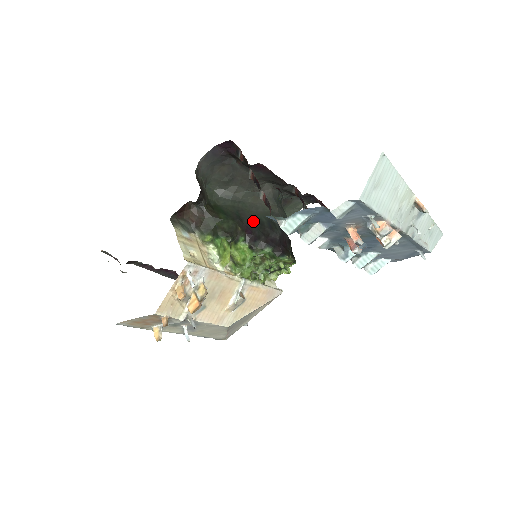
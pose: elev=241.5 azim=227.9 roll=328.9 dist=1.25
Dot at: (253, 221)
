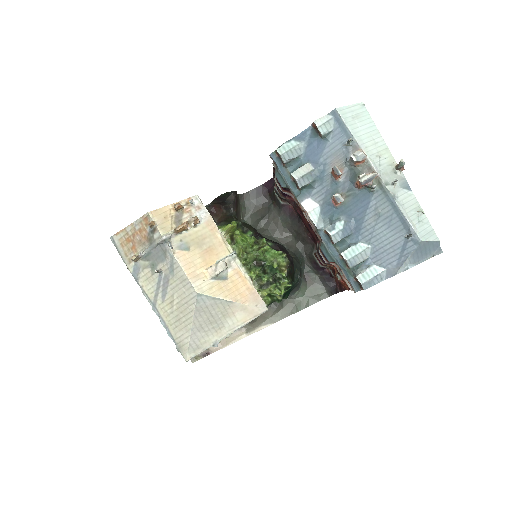
Dot at: occluded
